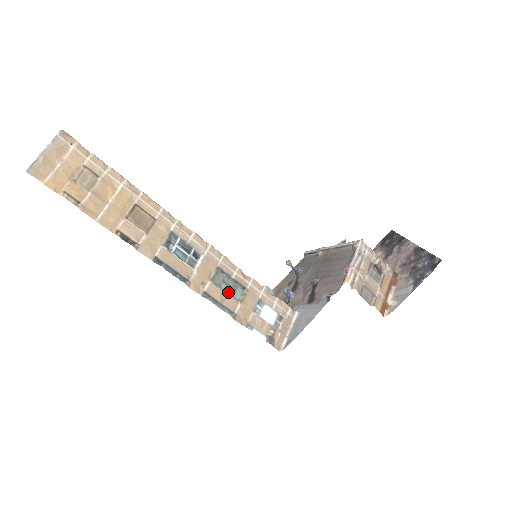
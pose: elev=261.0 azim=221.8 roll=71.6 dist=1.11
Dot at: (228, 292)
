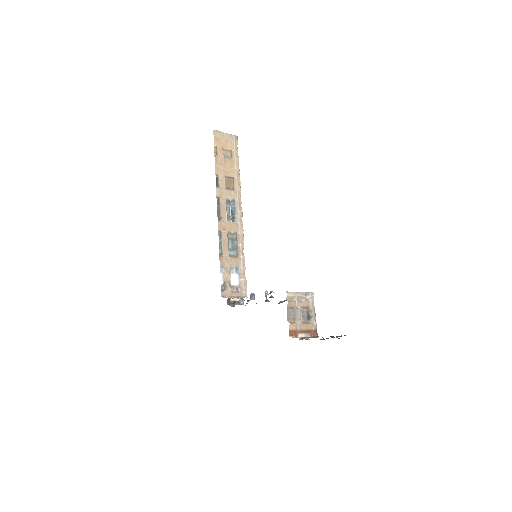
Dot at: (229, 247)
